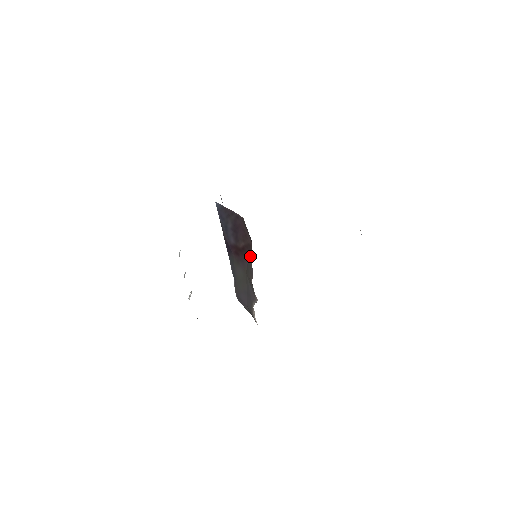
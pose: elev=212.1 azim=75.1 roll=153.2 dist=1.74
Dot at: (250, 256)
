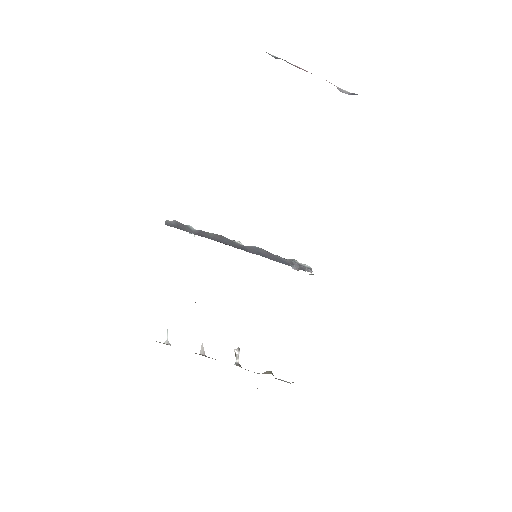
Dot at: occluded
